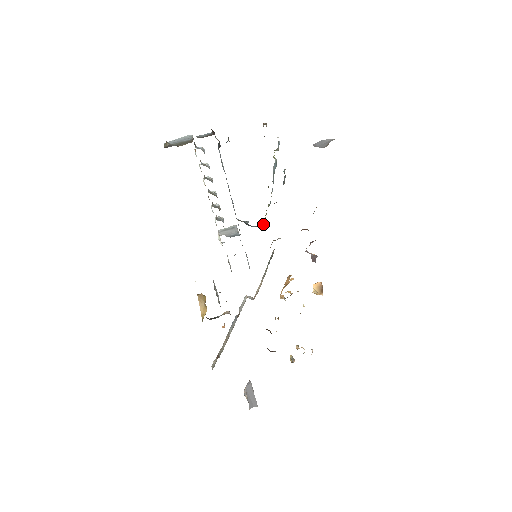
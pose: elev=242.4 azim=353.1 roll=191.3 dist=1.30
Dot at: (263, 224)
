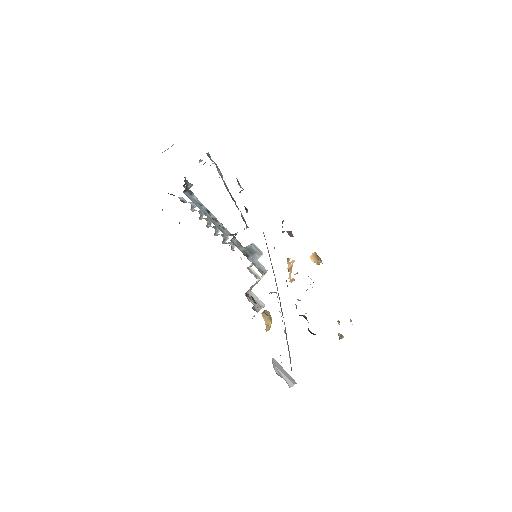
Dot at: (244, 229)
